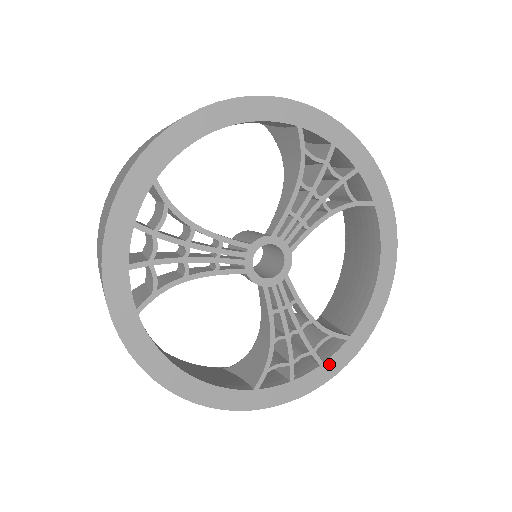
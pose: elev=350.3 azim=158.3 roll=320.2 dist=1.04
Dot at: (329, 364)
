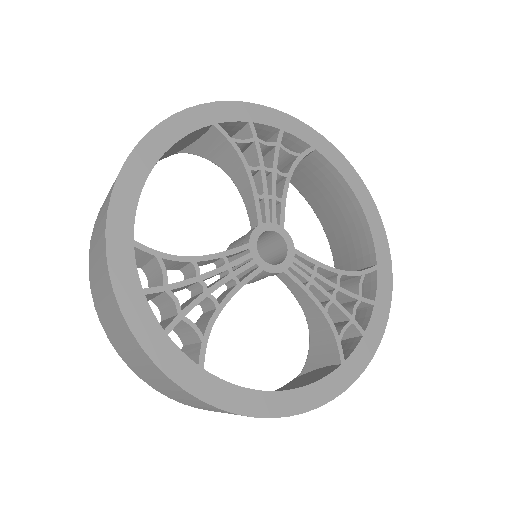
Dot at: (379, 299)
